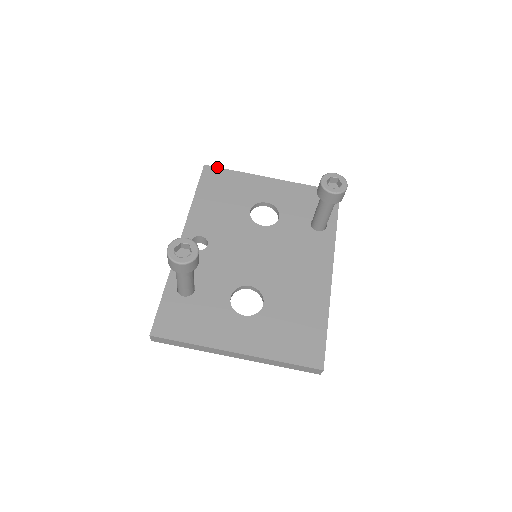
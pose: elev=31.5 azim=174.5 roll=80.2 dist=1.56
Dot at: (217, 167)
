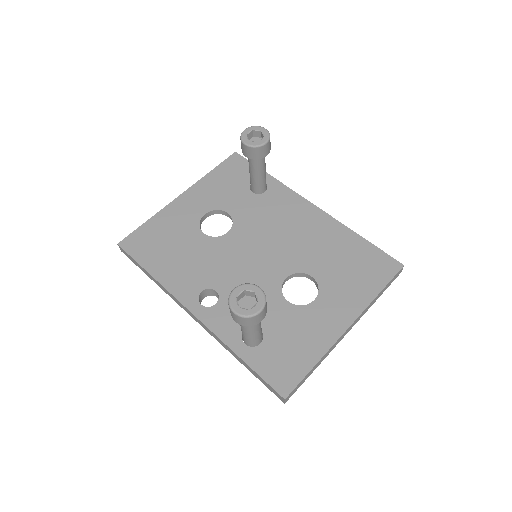
Dot at: (130, 234)
